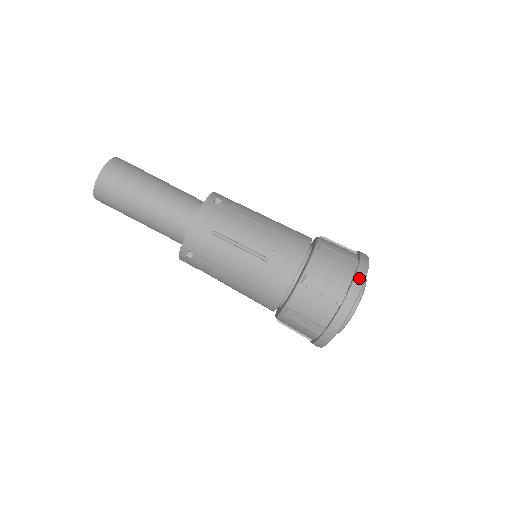
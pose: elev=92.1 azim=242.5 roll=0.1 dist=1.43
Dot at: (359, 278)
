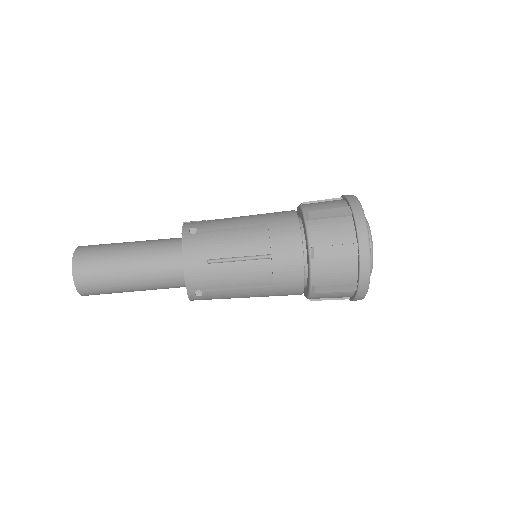
Dot at: (360, 222)
